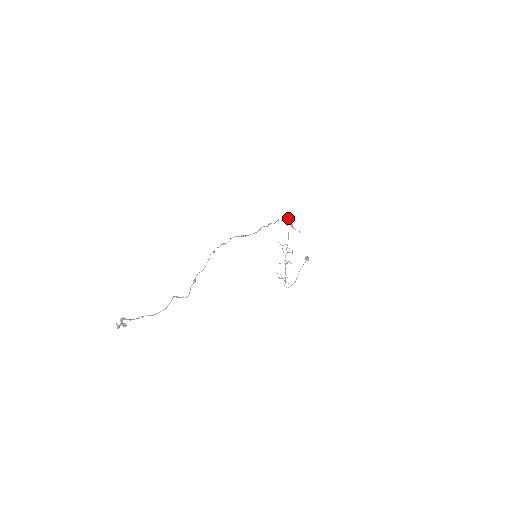
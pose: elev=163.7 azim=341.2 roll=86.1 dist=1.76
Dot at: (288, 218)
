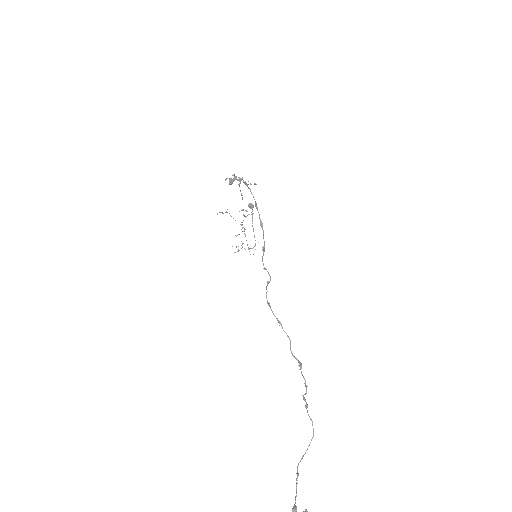
Dot at: (234, 177)
